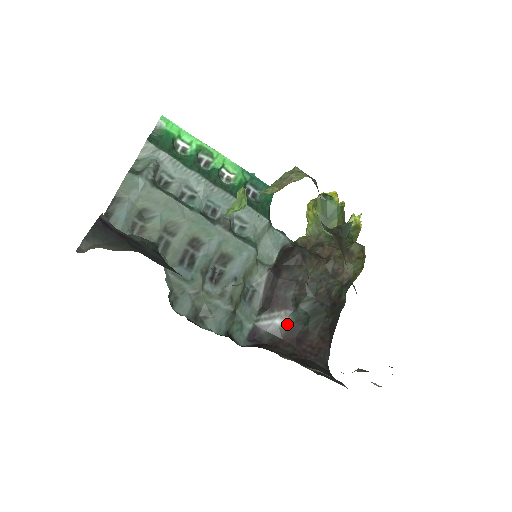
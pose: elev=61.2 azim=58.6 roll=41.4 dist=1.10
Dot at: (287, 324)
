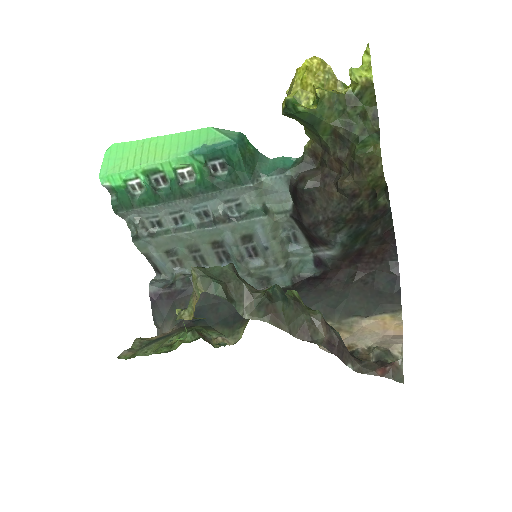
Dot at: (337, 252)
